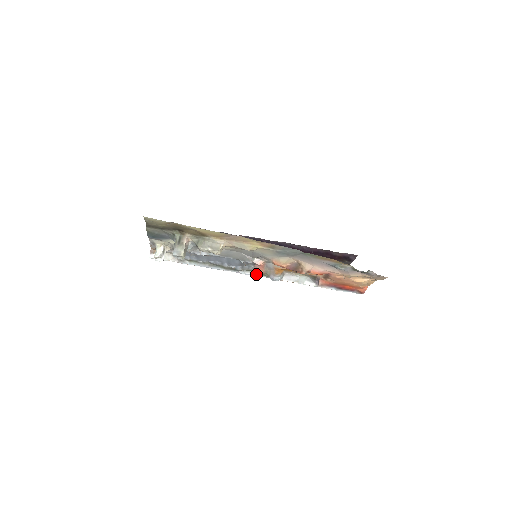
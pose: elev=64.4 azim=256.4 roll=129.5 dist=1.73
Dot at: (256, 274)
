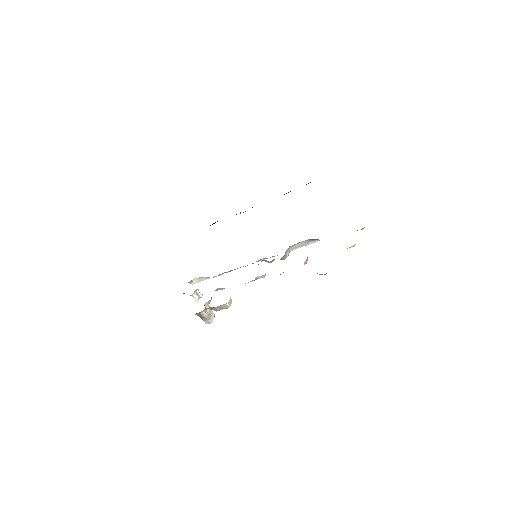
Dot at: occluded
